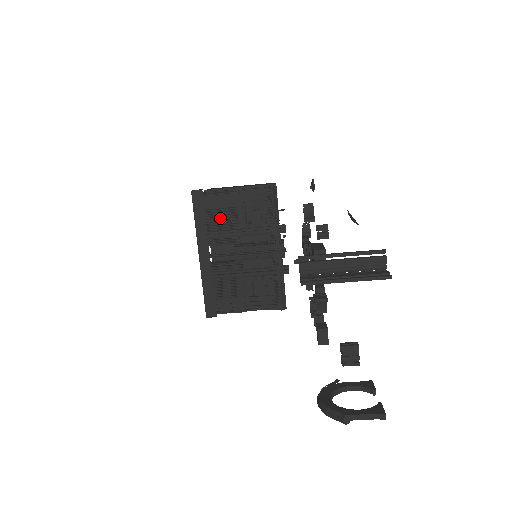
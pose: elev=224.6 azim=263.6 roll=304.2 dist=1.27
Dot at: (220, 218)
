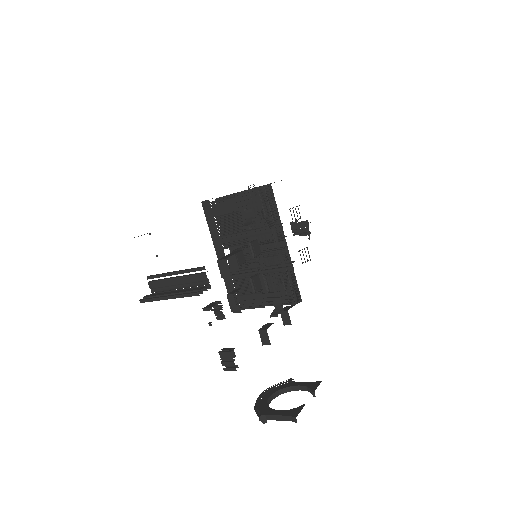
Dot at: (228, 223)
